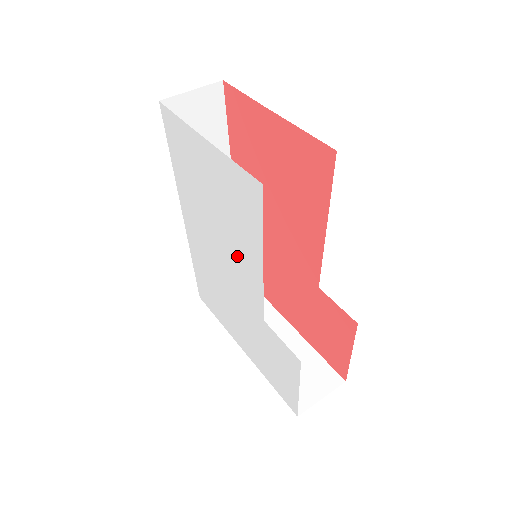
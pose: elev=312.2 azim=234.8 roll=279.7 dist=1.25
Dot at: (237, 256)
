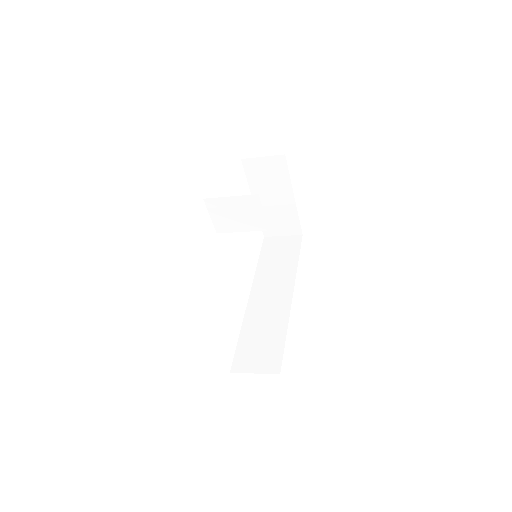
Dot at: occluded
